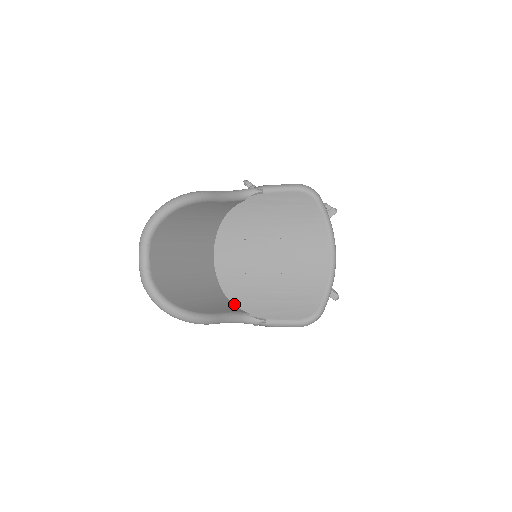
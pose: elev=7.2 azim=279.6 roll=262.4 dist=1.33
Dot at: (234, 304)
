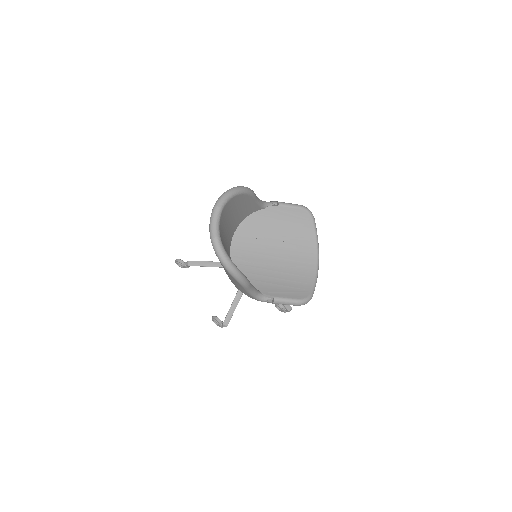
Dot at: occluded
